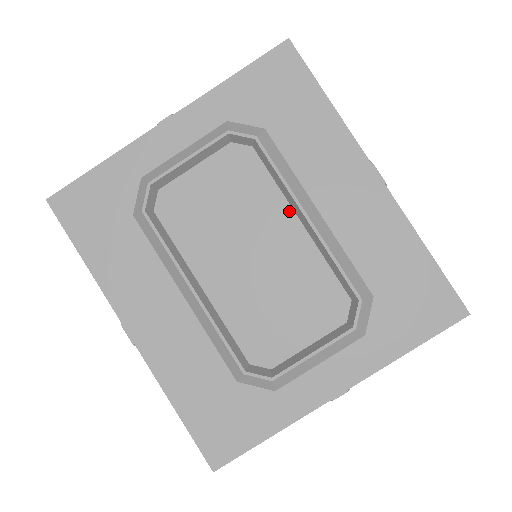
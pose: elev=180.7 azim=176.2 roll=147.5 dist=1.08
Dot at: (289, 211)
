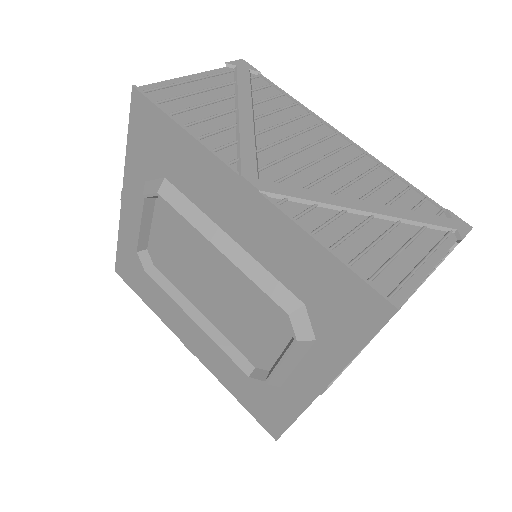
Dot at: occluded
